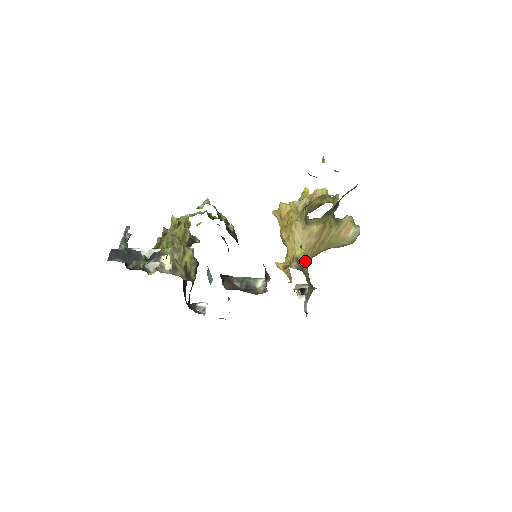
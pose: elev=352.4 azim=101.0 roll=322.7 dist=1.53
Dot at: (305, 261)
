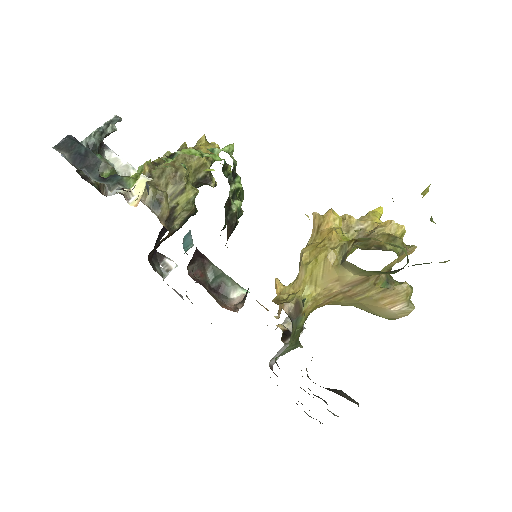
Dot at: (309, 308)
